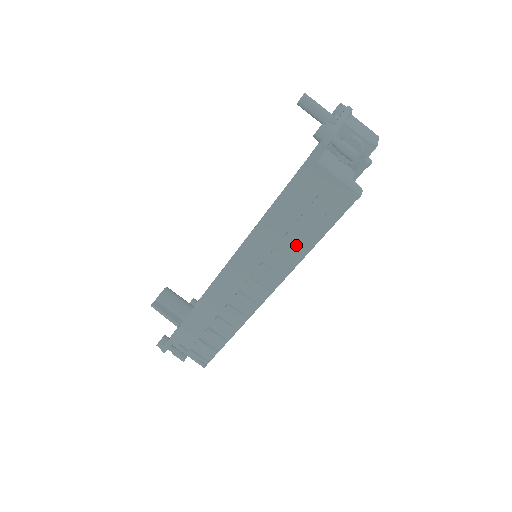
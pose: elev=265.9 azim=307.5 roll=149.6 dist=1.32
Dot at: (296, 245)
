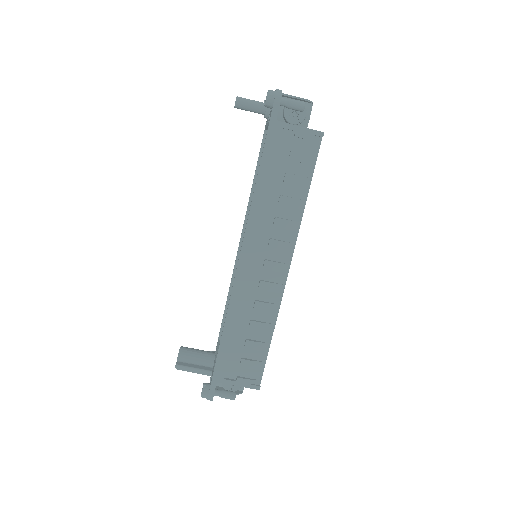
Dot at: (292, 204)
